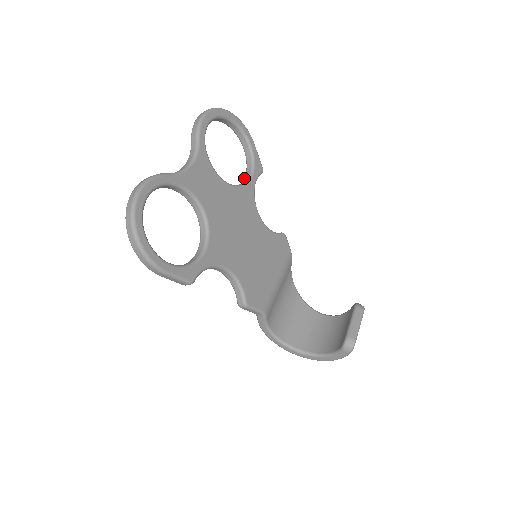
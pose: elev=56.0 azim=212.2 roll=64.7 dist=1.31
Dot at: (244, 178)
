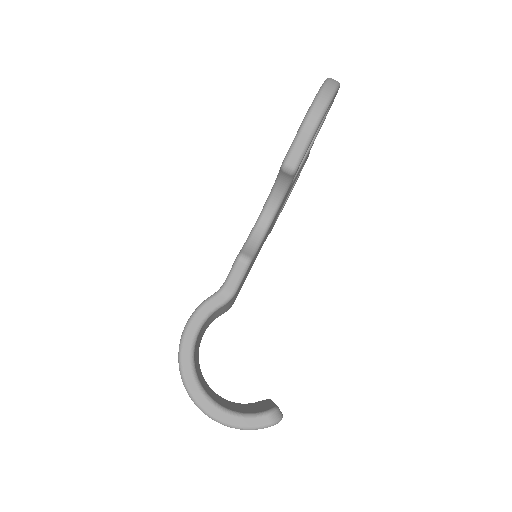
Dot at: occluded
